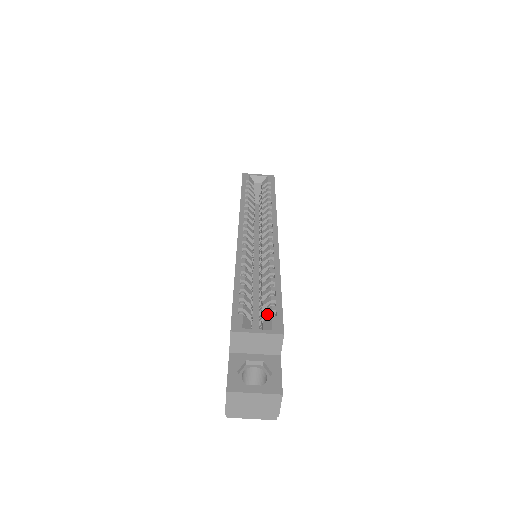
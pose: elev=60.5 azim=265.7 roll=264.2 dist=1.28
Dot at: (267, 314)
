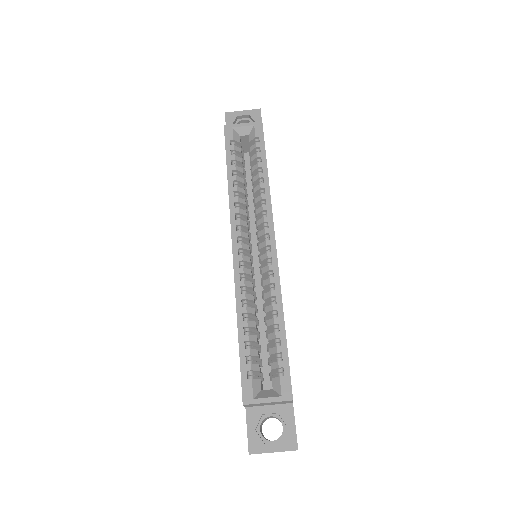
Dot at: (275, 369)
